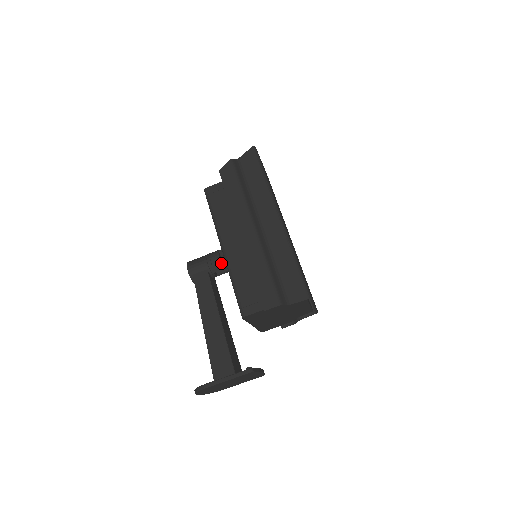
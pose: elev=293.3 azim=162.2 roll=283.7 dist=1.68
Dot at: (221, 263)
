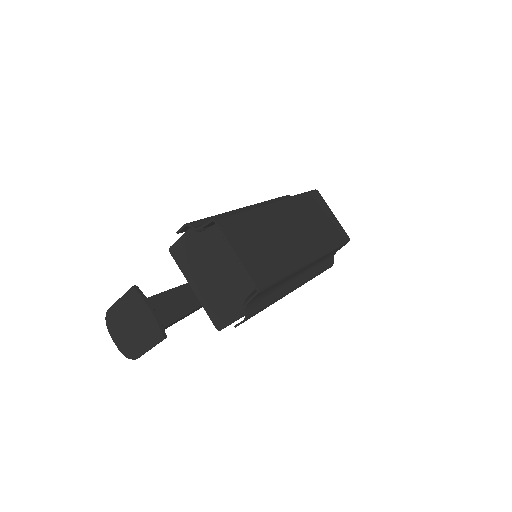
Dot at: occluded
